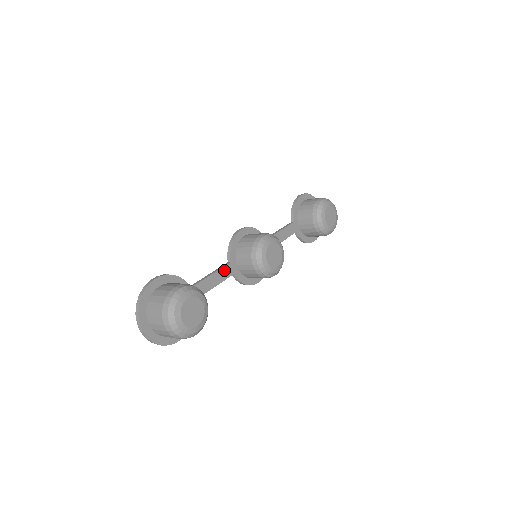
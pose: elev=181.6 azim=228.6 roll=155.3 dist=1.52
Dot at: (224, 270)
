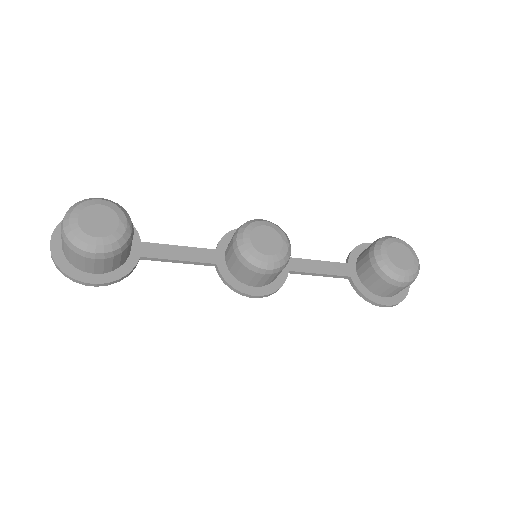
Dot at: (202, 252)
